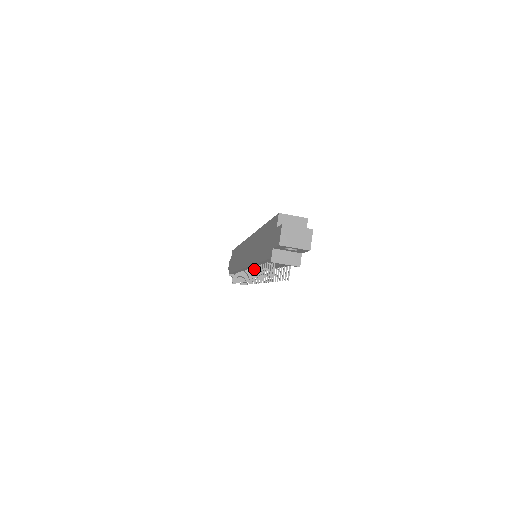
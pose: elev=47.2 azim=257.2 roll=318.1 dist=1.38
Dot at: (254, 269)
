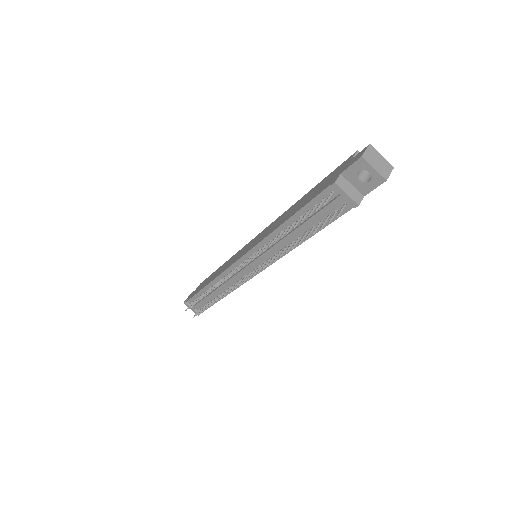
Dot at: (264, 246)
